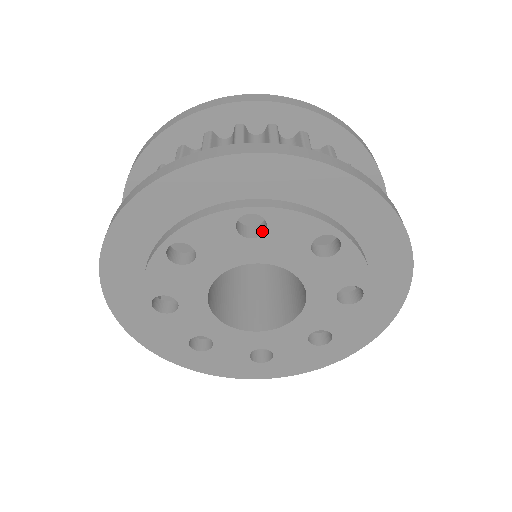
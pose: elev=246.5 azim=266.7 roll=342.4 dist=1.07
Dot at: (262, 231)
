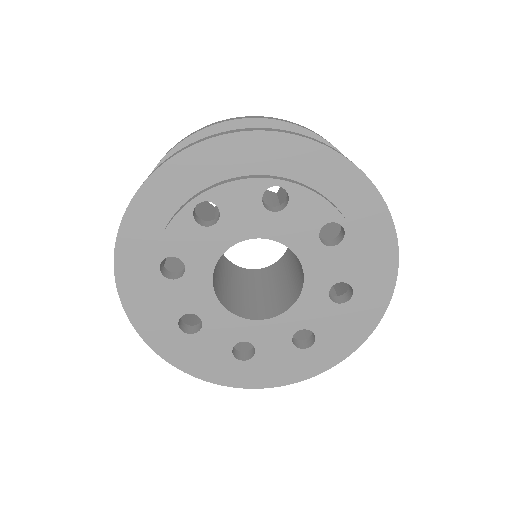
Dot at: (219, 215)
